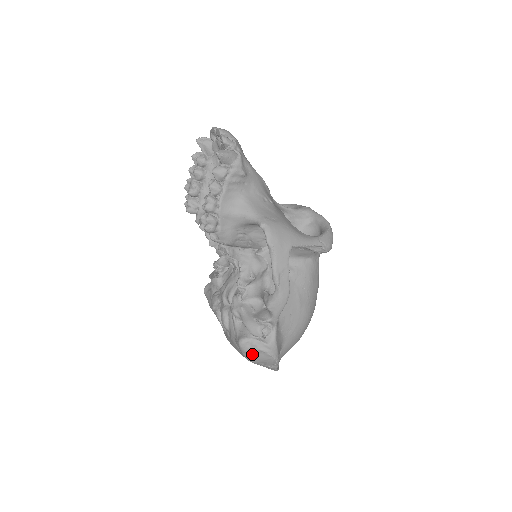
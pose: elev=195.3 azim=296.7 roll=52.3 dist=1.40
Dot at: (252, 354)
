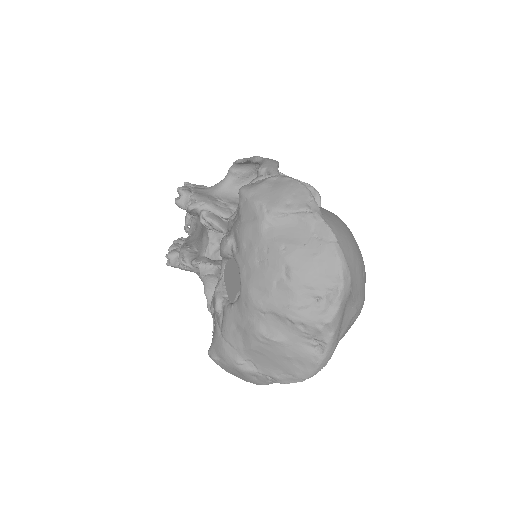
Dot at: (263, 189)
